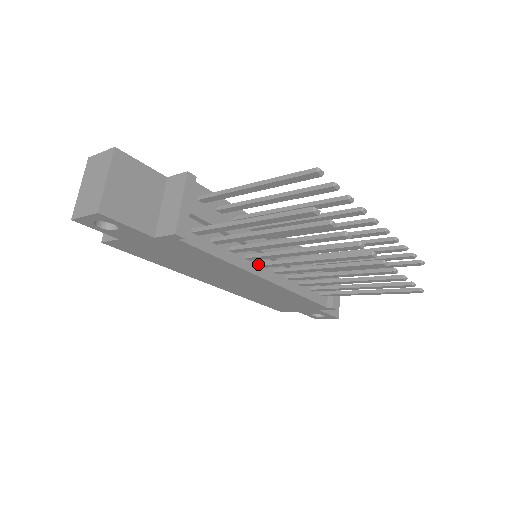
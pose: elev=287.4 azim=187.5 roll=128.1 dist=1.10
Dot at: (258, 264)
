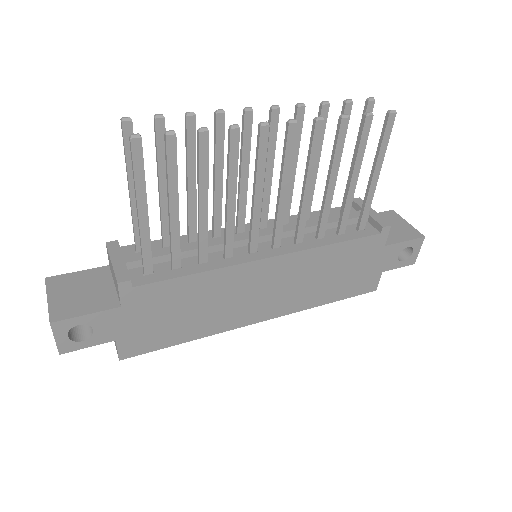
Dot at: (247, 254)
